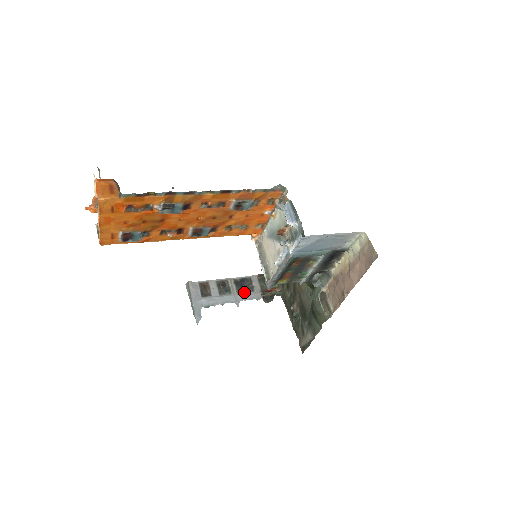
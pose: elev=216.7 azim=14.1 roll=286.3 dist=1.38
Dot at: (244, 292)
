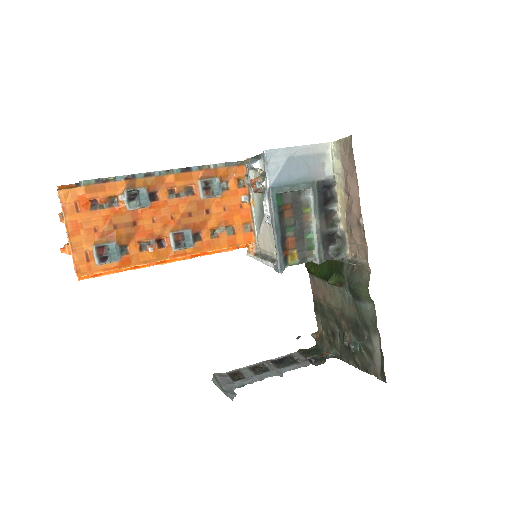
Dot at: (286, 366)
